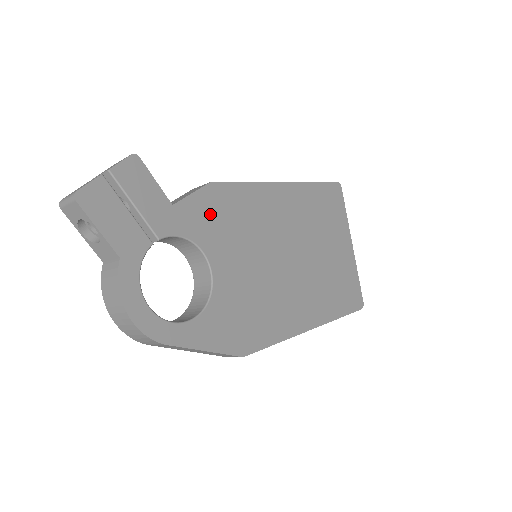
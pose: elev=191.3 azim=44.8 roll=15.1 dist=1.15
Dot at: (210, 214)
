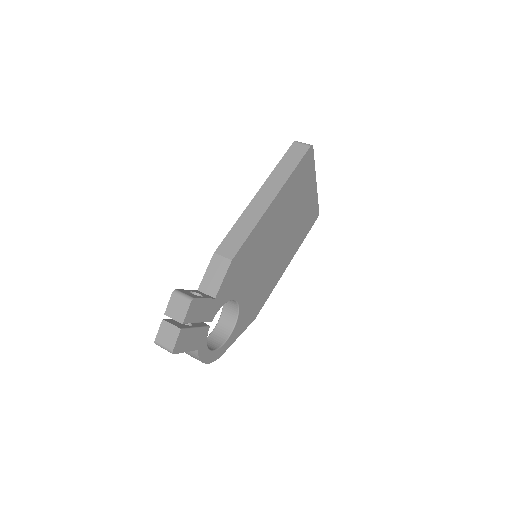
Dot at: (234, 277)
